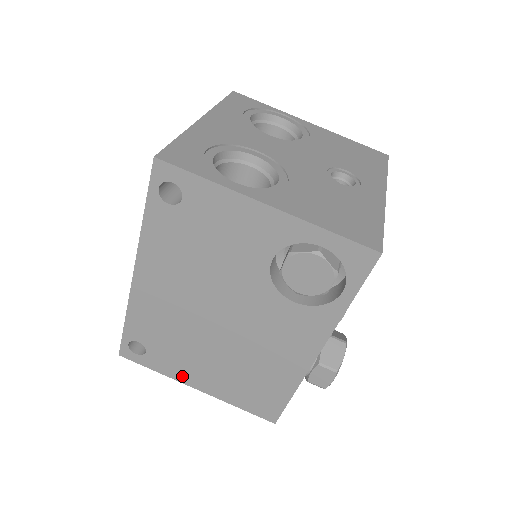
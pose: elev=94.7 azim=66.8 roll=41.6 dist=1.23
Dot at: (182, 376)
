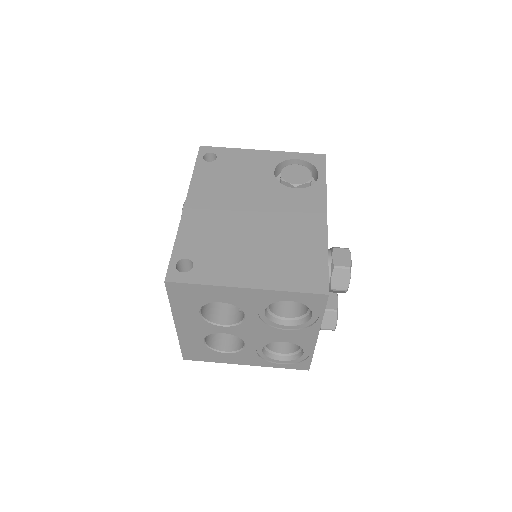
Dot at: (230, 279)
